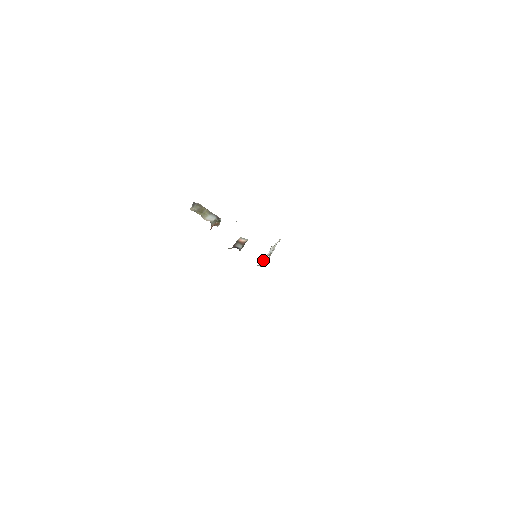
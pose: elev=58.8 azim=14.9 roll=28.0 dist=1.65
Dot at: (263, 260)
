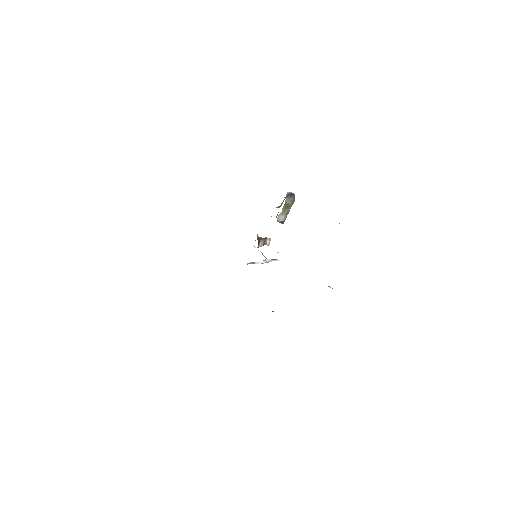
Dot at: (254, 263)
